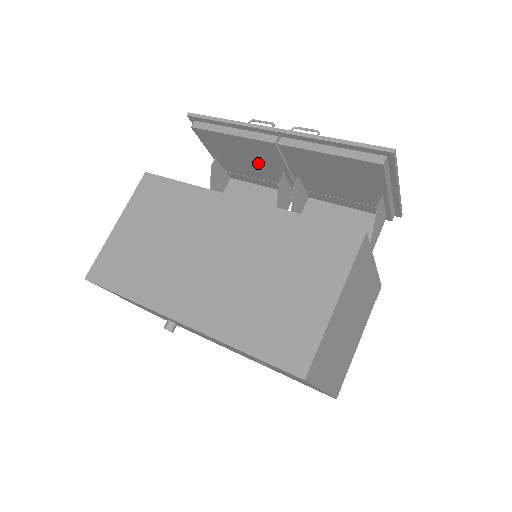
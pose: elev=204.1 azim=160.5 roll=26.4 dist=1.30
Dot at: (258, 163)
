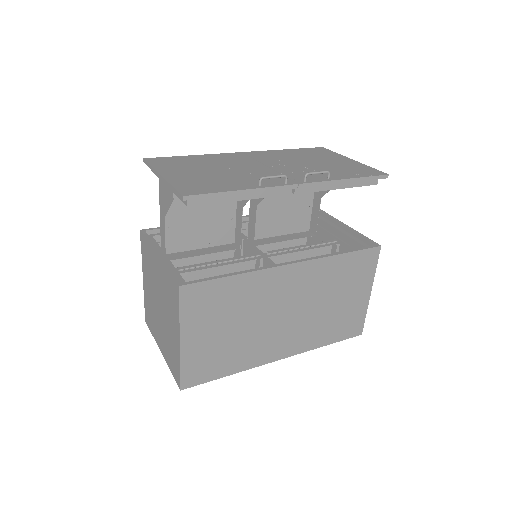
Dot at: occluded
